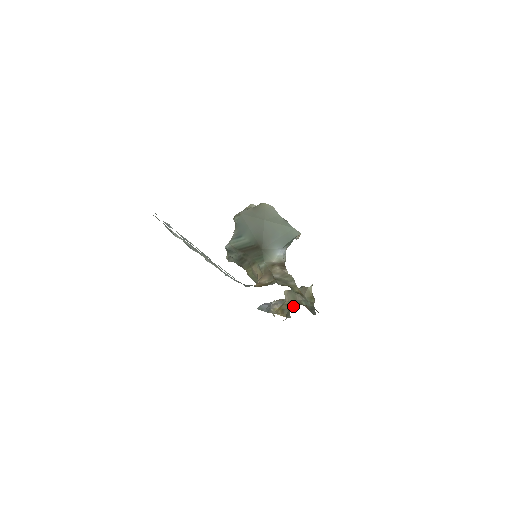
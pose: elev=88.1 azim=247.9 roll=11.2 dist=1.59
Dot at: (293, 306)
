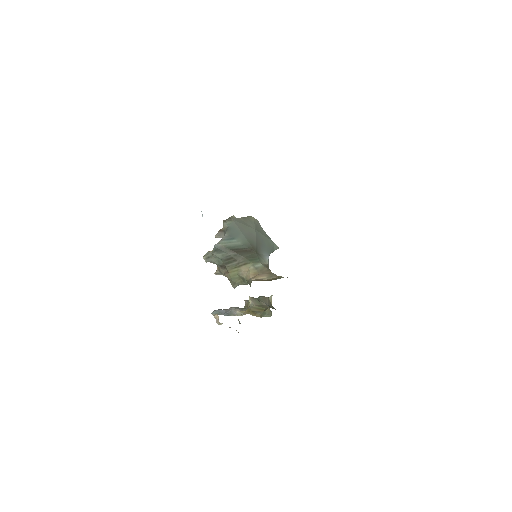
Dot at: (264, 309)
